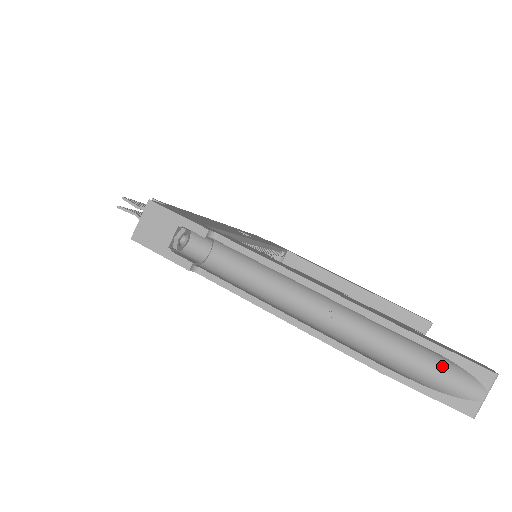
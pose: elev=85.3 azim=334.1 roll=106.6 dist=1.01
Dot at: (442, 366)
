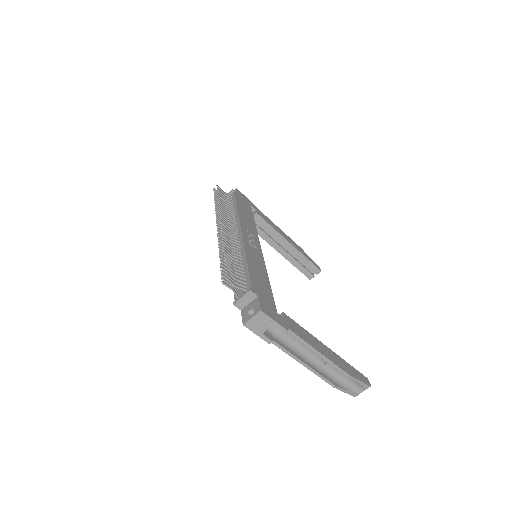
Dot at: (354, 382)
